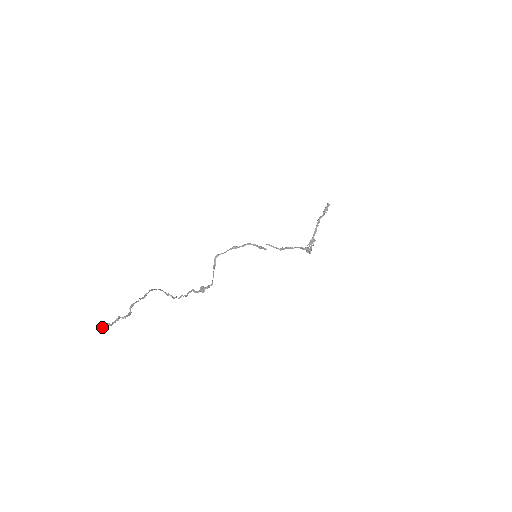
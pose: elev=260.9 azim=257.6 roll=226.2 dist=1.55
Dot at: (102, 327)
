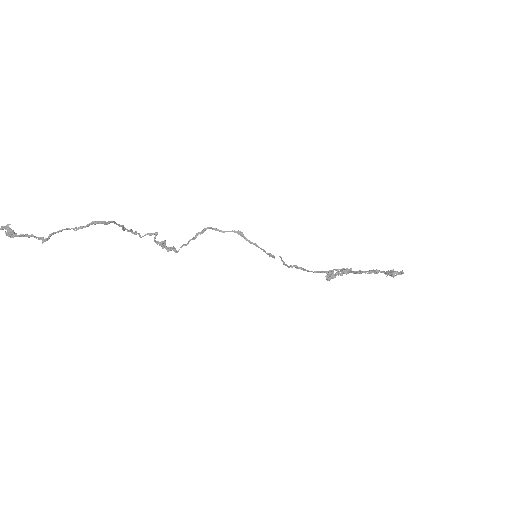
Dot at: occluded
